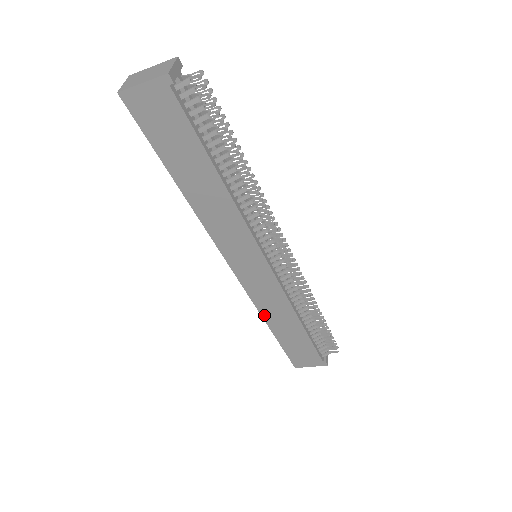
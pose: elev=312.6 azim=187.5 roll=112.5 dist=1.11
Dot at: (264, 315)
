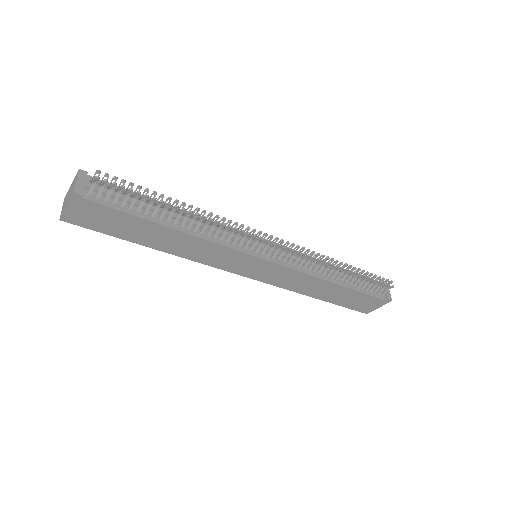
Dot at: (301, 292)
